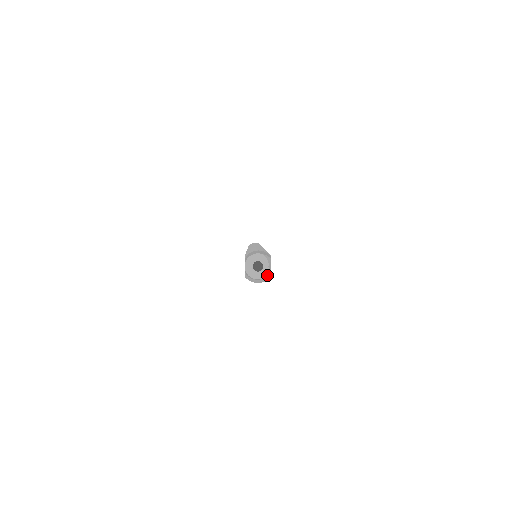
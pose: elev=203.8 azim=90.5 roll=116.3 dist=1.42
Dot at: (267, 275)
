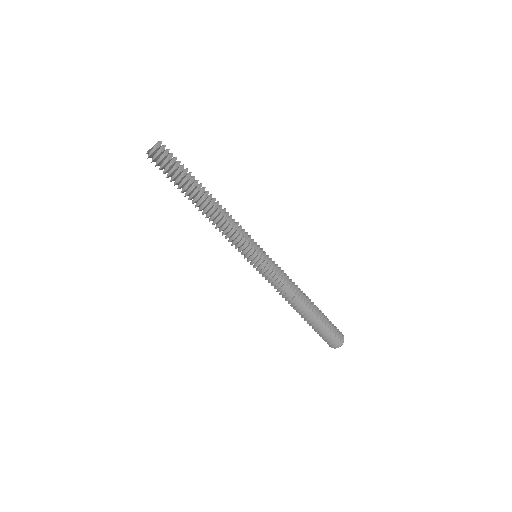
Dot at: (155, 148)
